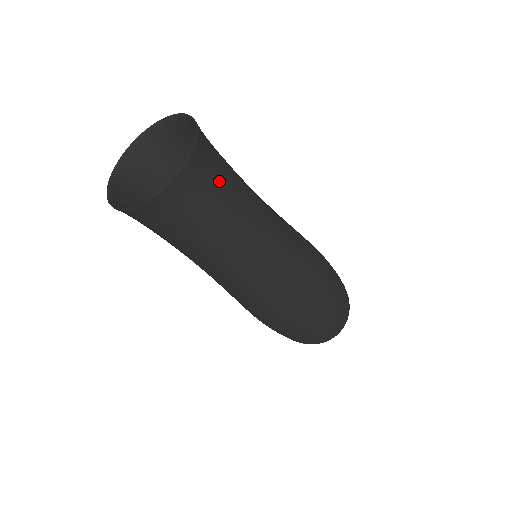
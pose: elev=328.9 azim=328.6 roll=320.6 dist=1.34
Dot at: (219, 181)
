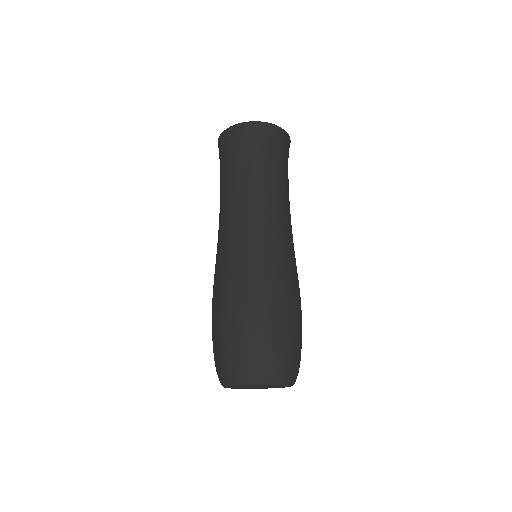
Dot at: occluded
